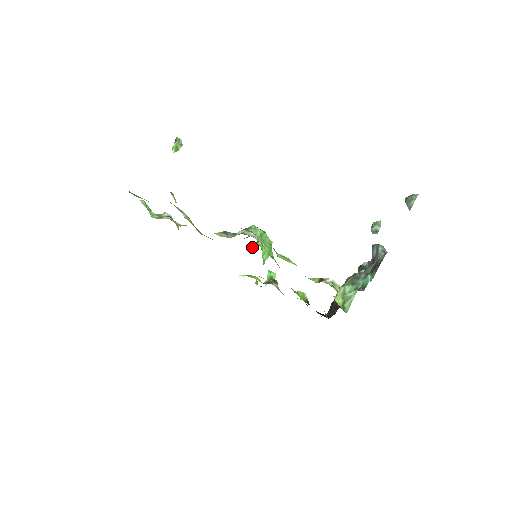
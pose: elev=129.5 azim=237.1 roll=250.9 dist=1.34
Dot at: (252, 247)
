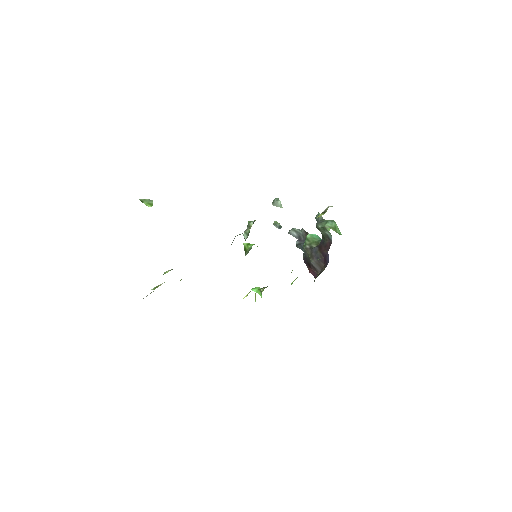
Dot at: occluded
